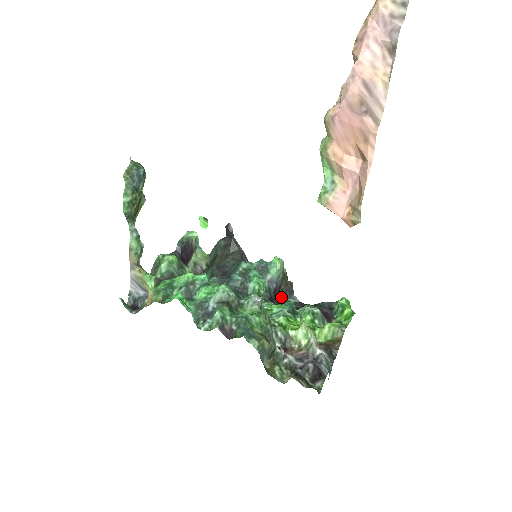
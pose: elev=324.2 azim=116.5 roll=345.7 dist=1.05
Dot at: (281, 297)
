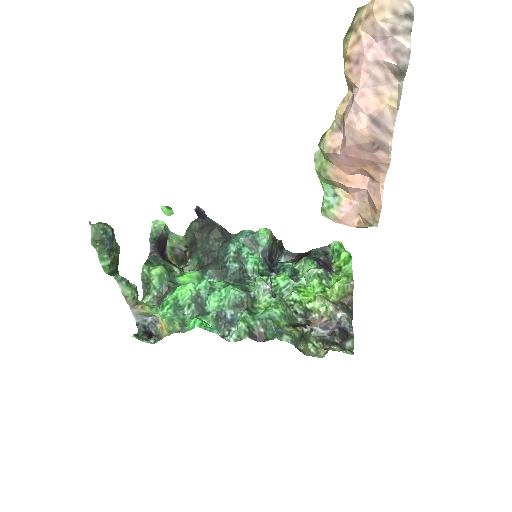
Dot at: (279, 263)
